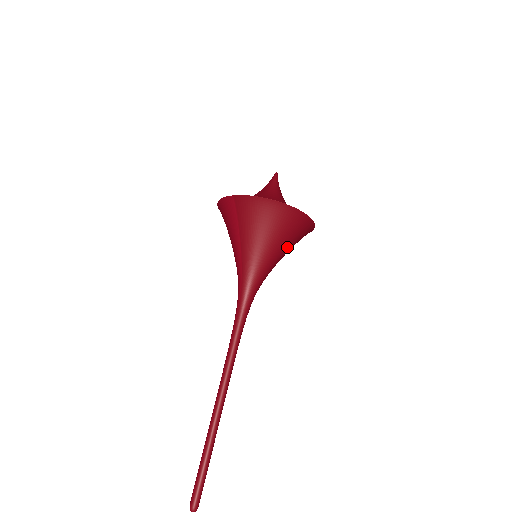
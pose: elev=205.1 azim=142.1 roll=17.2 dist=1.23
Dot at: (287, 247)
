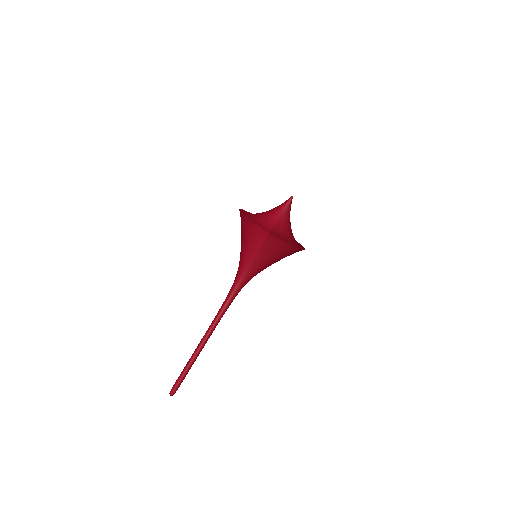
Dot at: occluded
